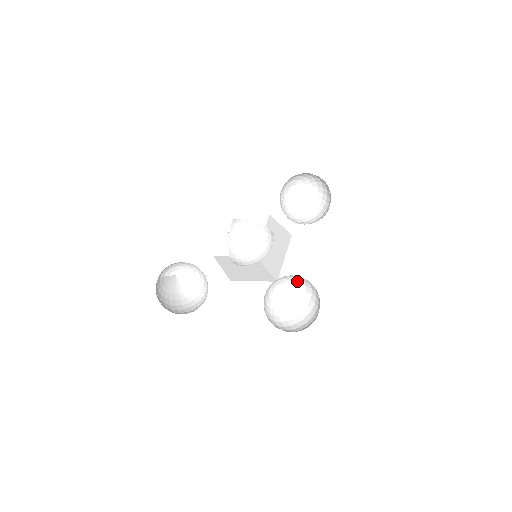
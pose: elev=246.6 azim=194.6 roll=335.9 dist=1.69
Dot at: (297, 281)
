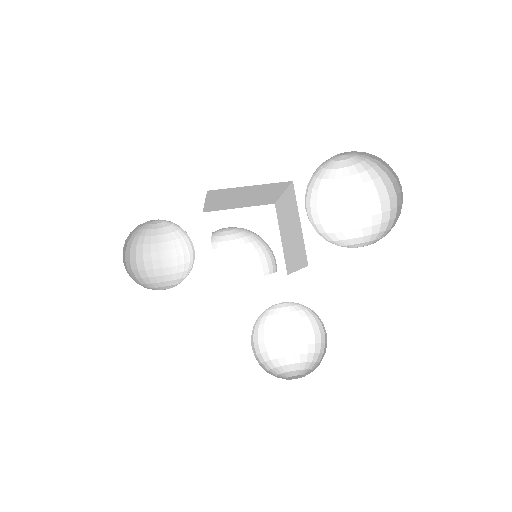
Dot at: occluded
